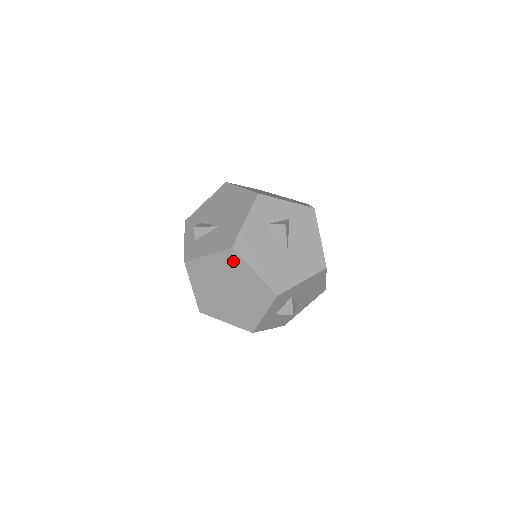
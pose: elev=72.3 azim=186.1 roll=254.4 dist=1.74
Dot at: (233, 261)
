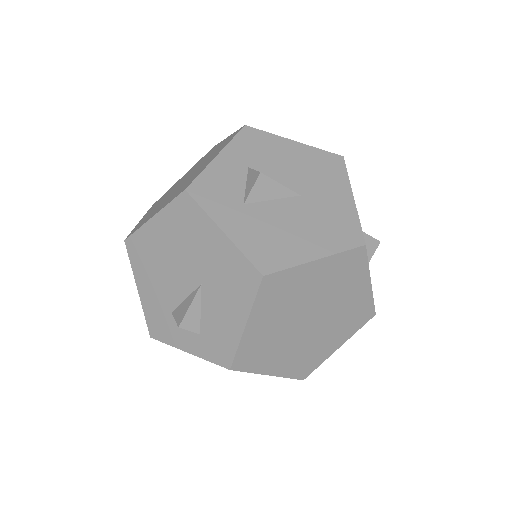
Dot at: (281, 287)
